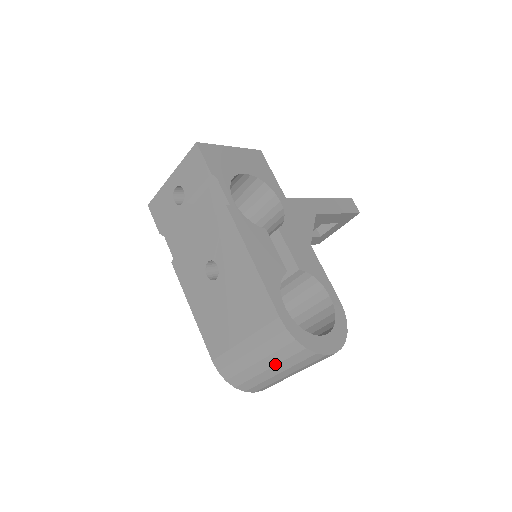
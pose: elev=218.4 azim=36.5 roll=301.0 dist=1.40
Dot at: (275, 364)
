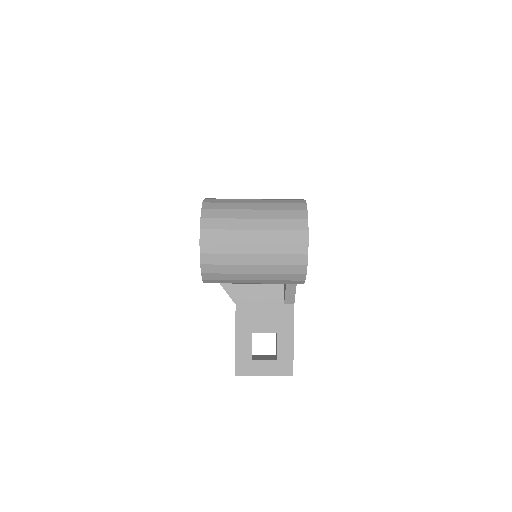
Dot at: (267, 209)
